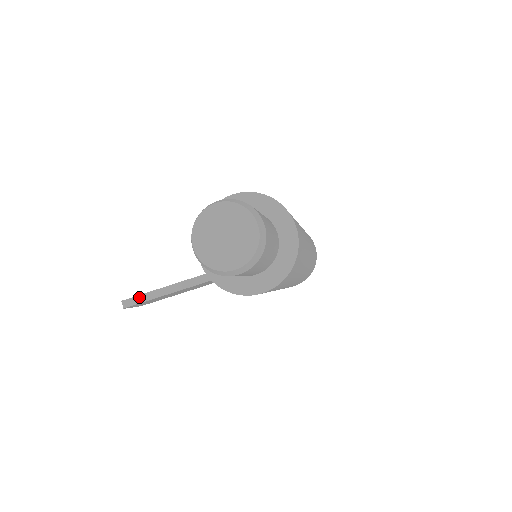
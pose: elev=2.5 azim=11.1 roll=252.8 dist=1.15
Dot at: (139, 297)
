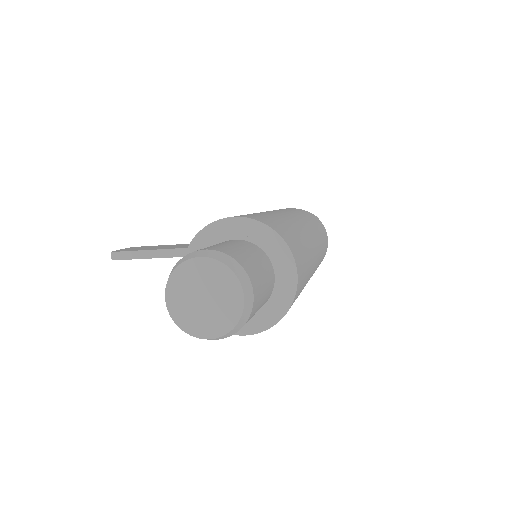
Dot at: (129, 253)
